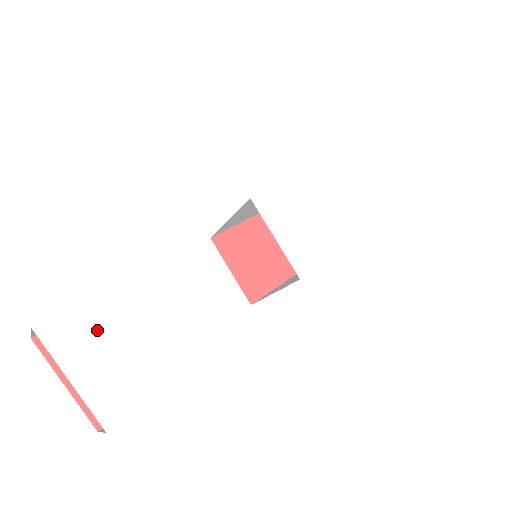
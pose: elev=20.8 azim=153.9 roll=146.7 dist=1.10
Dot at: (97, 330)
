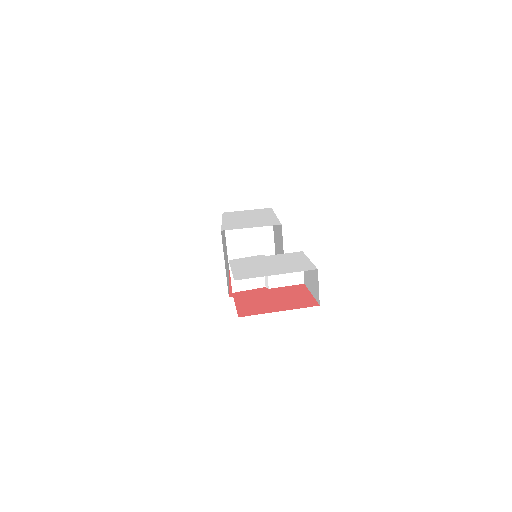
Dot at: (254, 267)
